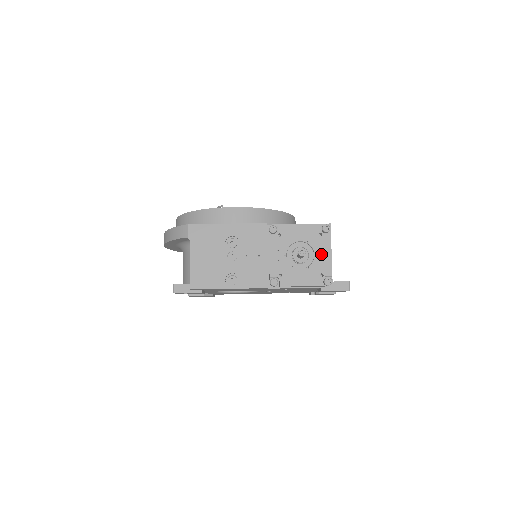
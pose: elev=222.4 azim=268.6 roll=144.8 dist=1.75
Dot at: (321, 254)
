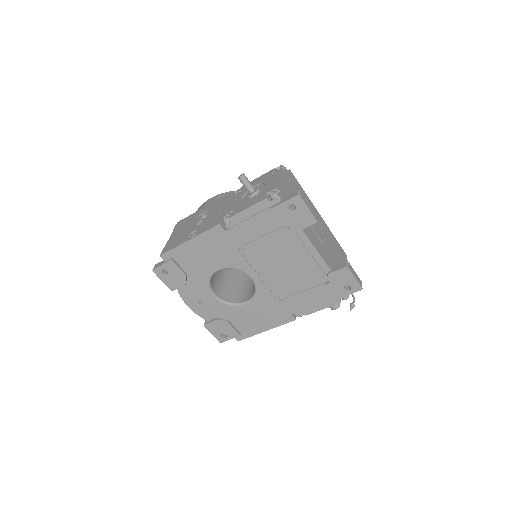
Dot at: (270, 182)
